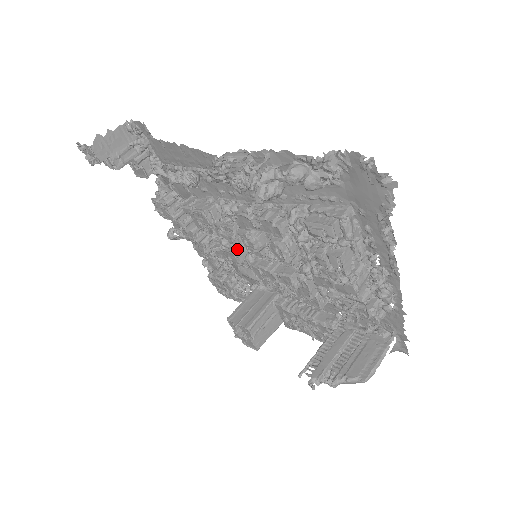
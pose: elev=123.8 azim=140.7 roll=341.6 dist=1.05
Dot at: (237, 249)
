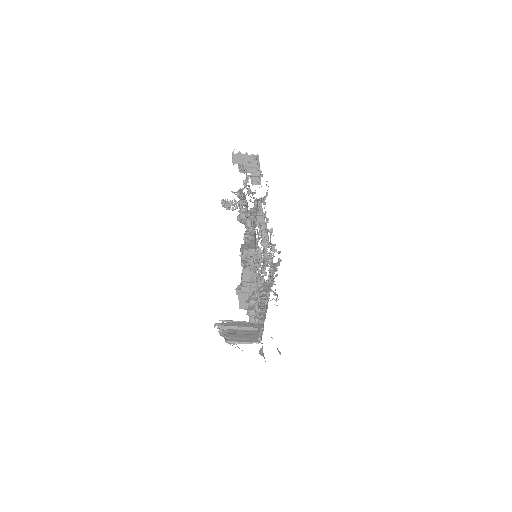
Dot at: (257, 248)
